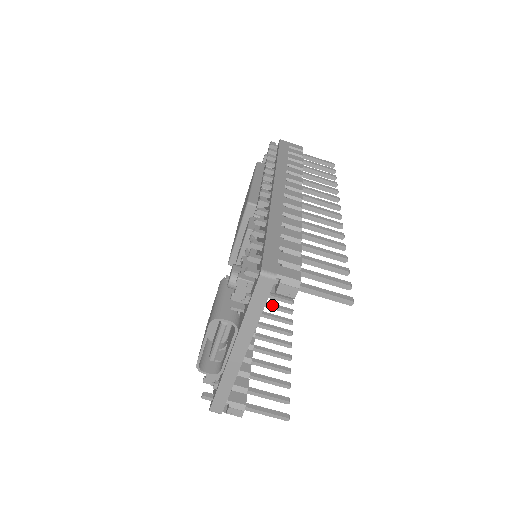
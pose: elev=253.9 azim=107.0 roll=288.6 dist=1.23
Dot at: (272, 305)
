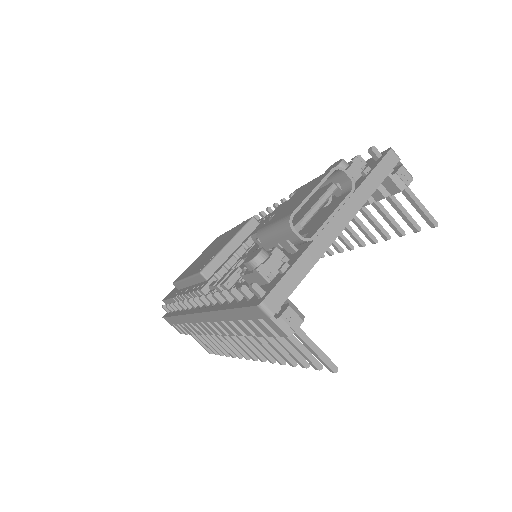
Dot at: occluded
